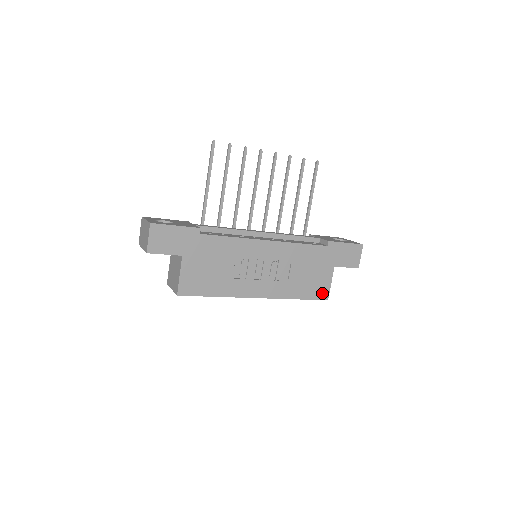
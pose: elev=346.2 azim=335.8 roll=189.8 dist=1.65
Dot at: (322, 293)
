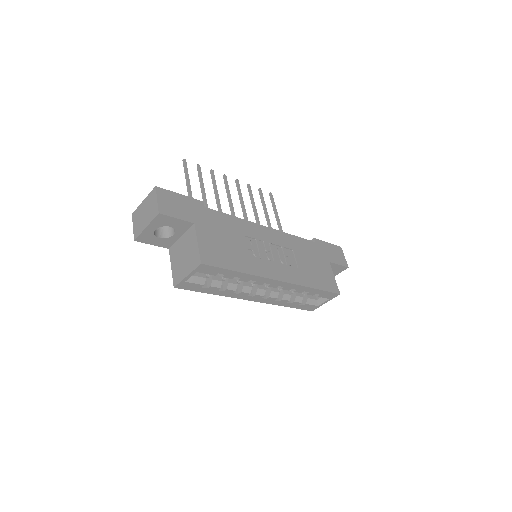
Dot at: (332, 286)
